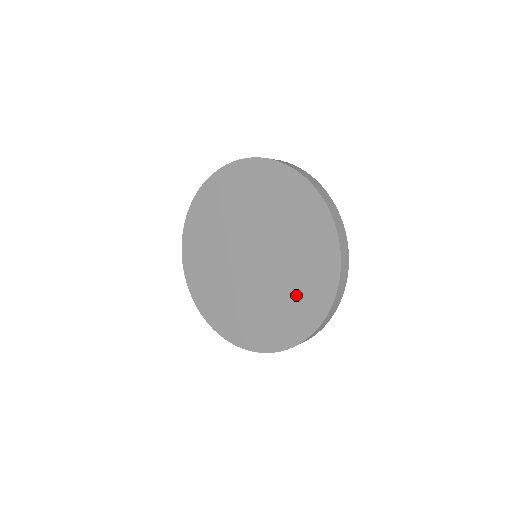
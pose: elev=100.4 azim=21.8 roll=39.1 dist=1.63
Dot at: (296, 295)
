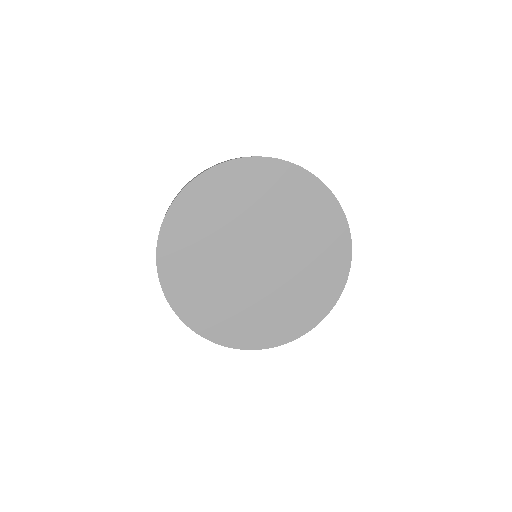
Dot at: (308, 288)
